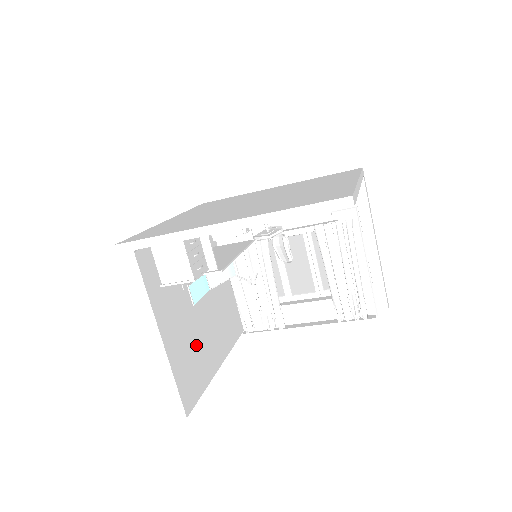
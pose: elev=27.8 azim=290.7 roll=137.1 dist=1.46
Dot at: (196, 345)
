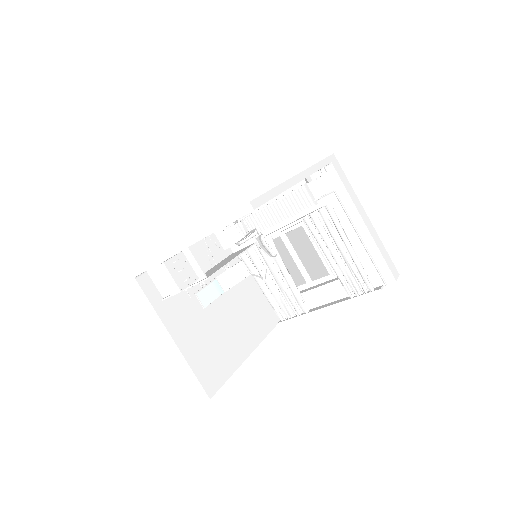
Dot at: (216, 340)
